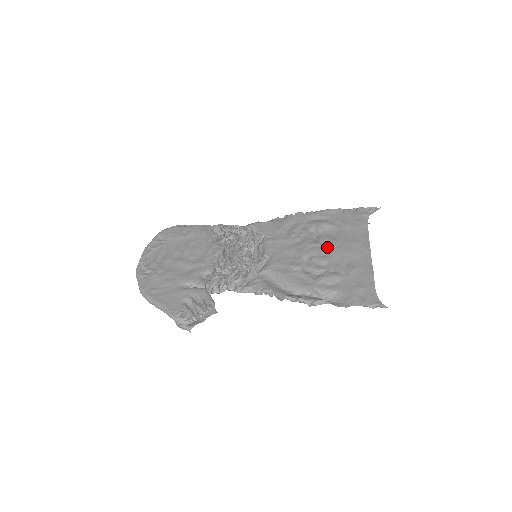
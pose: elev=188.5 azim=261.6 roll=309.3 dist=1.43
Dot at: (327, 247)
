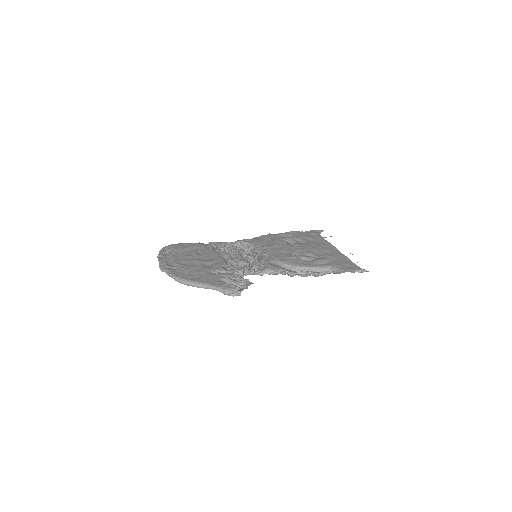
Dot at: (306, 247)
